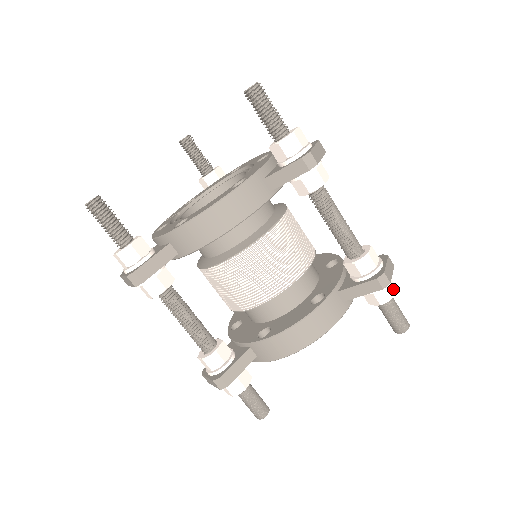
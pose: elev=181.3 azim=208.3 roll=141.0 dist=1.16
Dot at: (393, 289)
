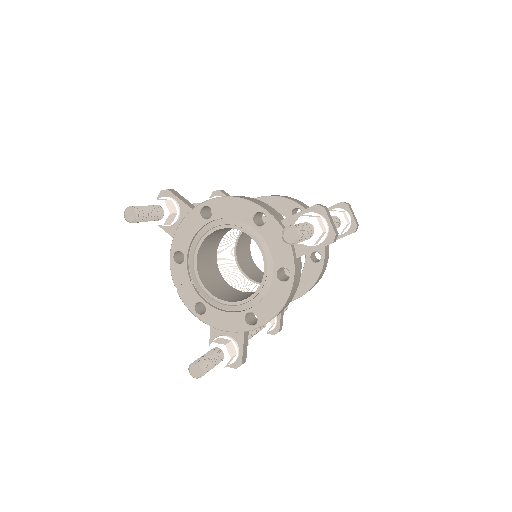
Dot at: occluded
